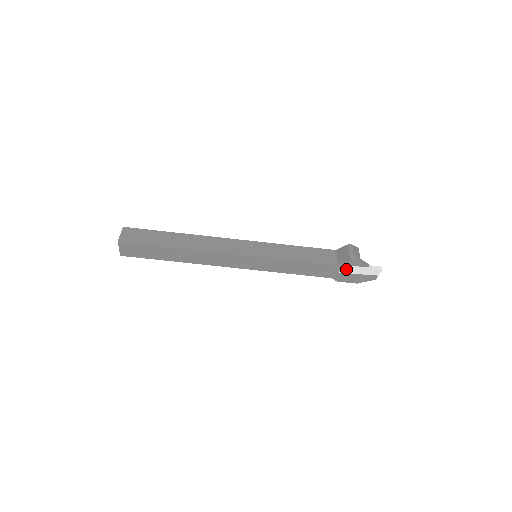
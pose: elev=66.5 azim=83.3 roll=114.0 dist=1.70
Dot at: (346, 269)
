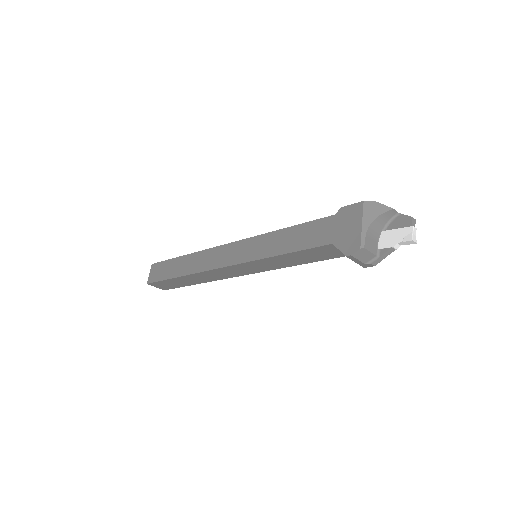
Dot at: occluded
